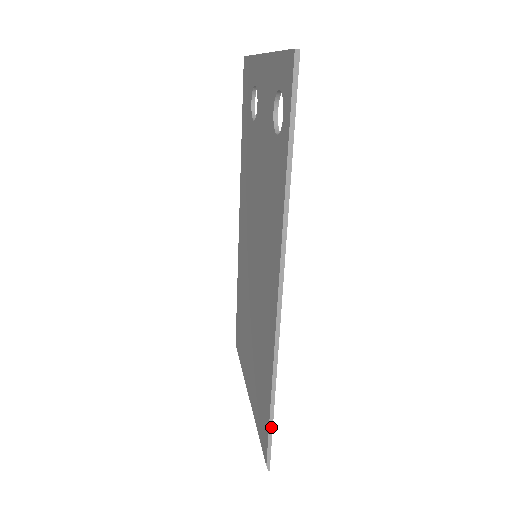
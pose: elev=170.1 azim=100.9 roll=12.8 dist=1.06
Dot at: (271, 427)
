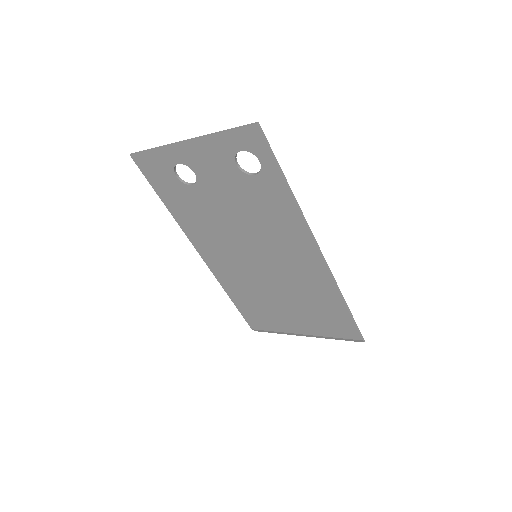
Dot at: (353, 319)
